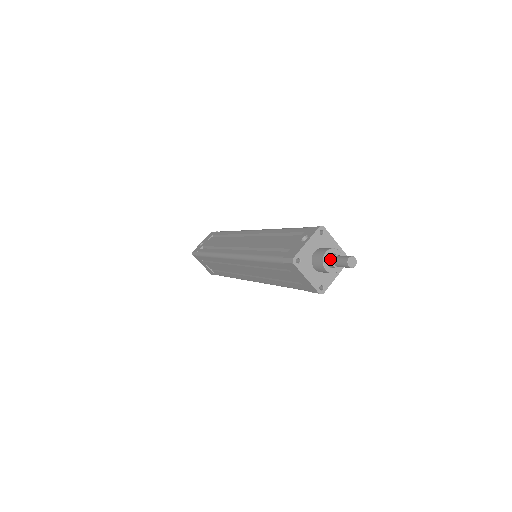
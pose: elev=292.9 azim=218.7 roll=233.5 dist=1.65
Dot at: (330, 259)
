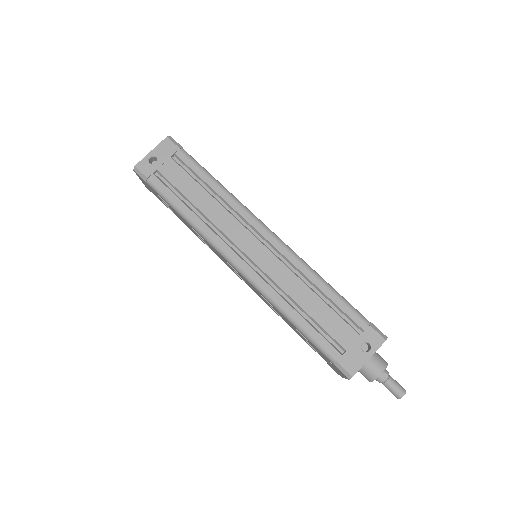
Dot at: (382, 379)
